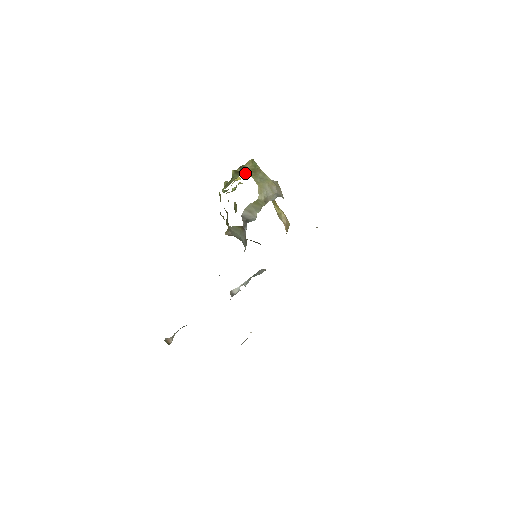
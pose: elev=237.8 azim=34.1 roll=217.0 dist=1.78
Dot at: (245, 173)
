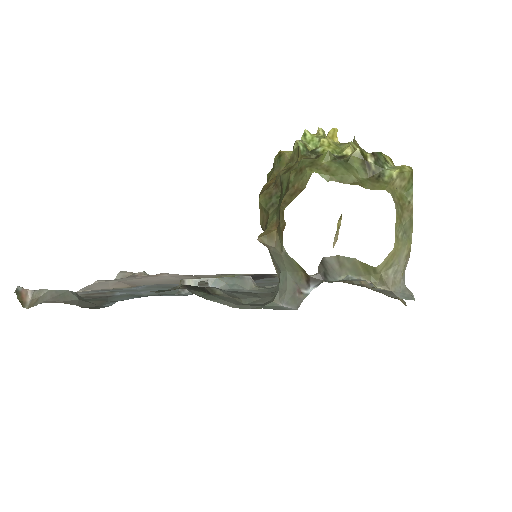
Dot at: (356, 143)
